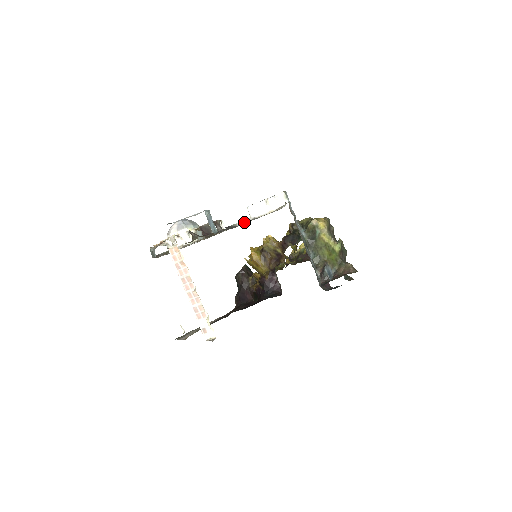
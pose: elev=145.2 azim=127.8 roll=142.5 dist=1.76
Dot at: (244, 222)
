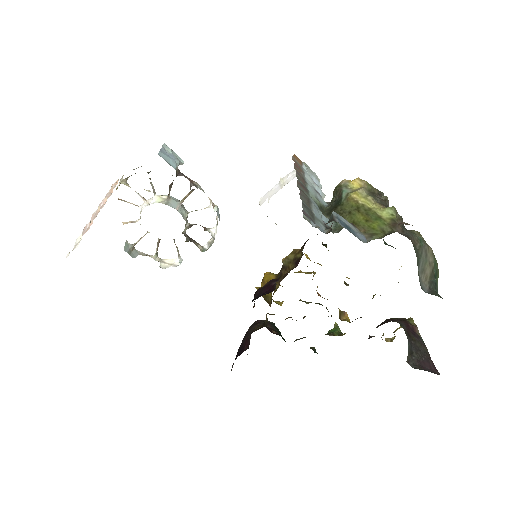
Dot at: occluded
